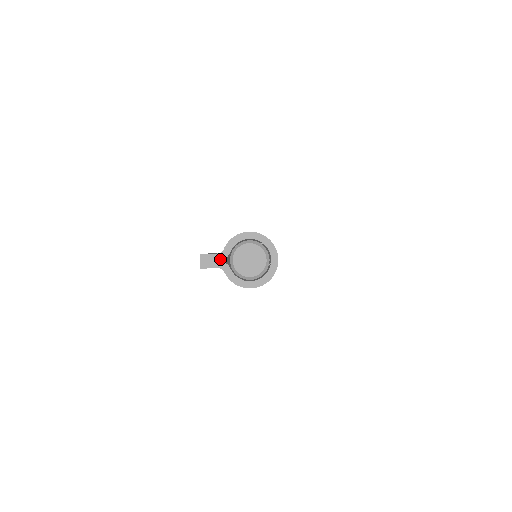
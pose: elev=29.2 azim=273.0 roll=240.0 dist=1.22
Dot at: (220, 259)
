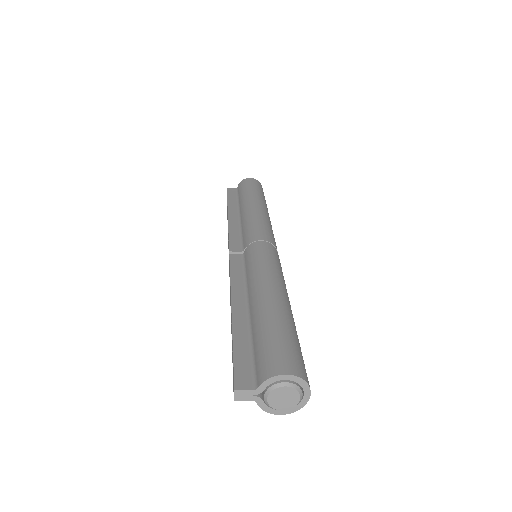
Dot at: (254, 394)
